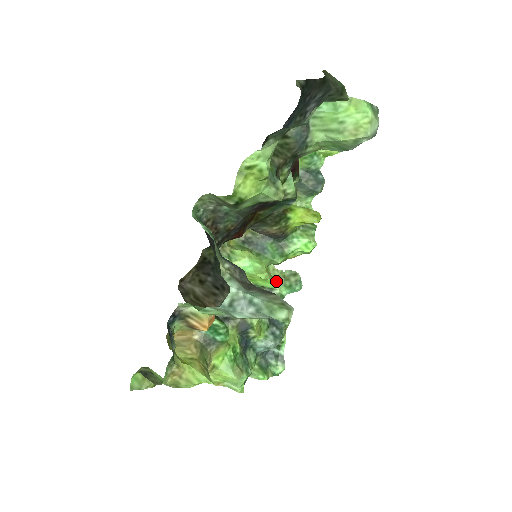
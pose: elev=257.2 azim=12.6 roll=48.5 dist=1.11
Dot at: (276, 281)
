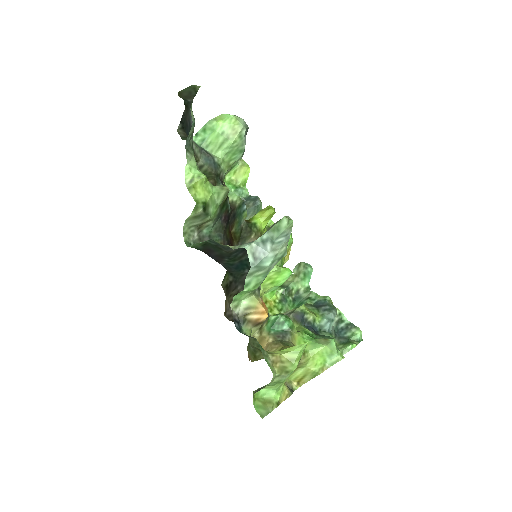
Dot at: (294, 283)
